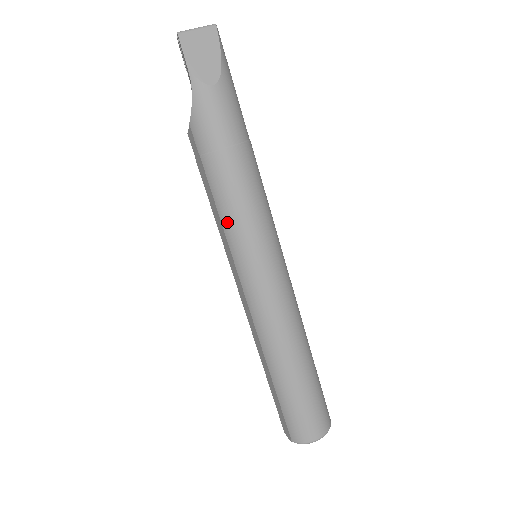
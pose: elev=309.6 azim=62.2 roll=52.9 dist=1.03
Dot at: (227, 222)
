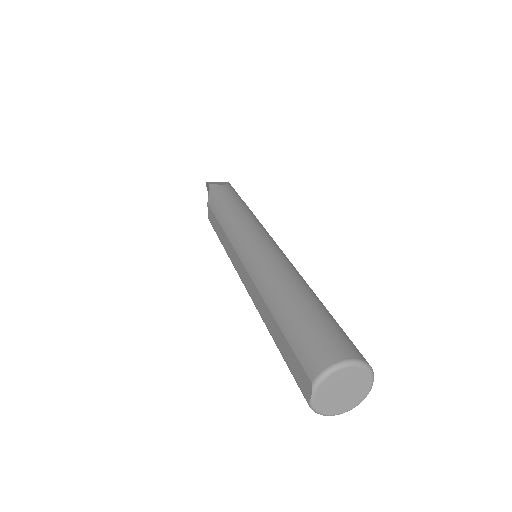
Dot at: (227, 226)
